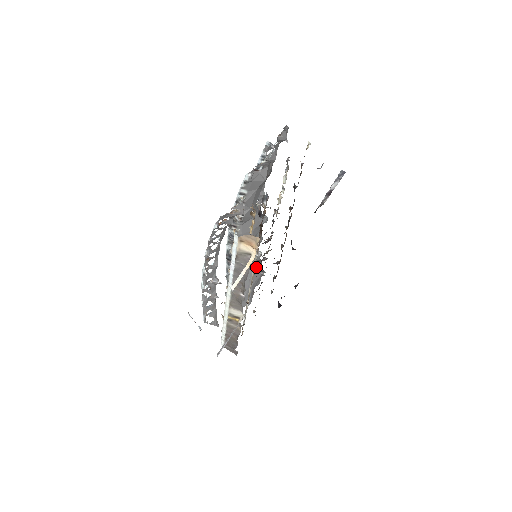
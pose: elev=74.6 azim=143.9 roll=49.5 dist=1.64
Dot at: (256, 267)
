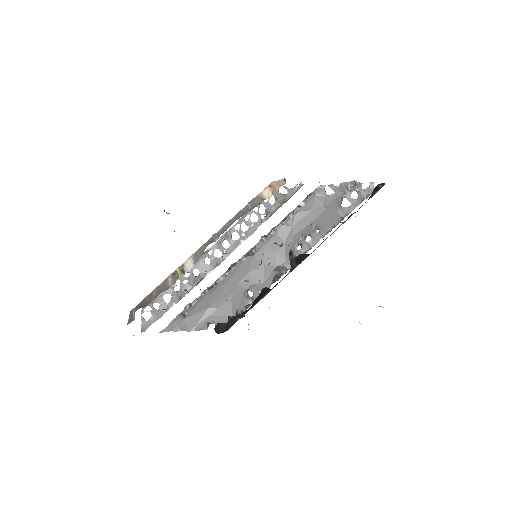
Dot at: (238, 301)
